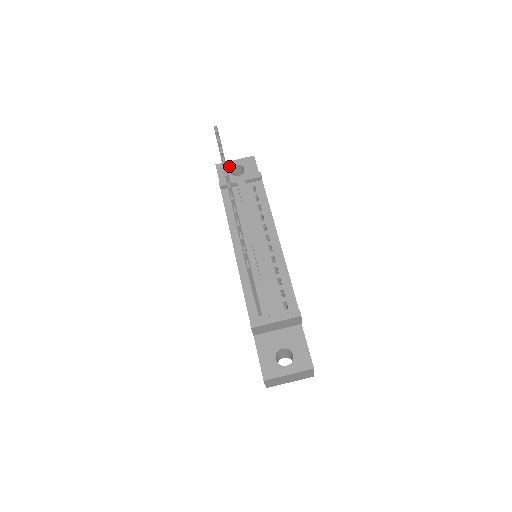
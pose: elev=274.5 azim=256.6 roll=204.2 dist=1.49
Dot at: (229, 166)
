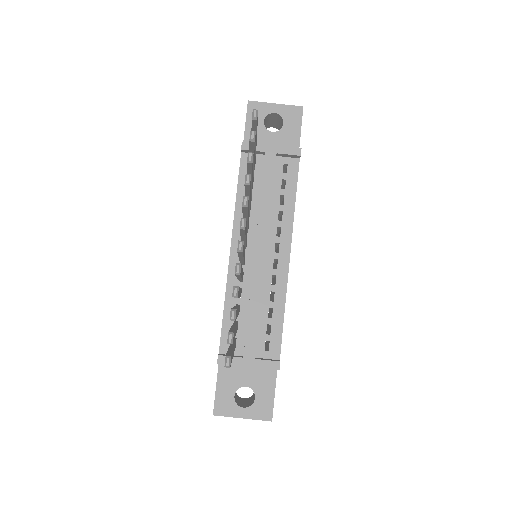
Dot at: (265, 110)
